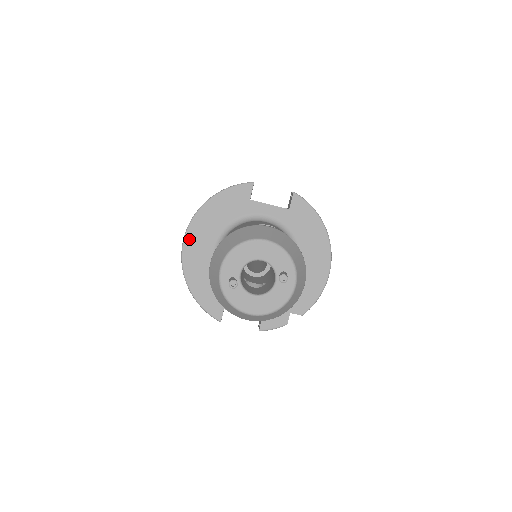
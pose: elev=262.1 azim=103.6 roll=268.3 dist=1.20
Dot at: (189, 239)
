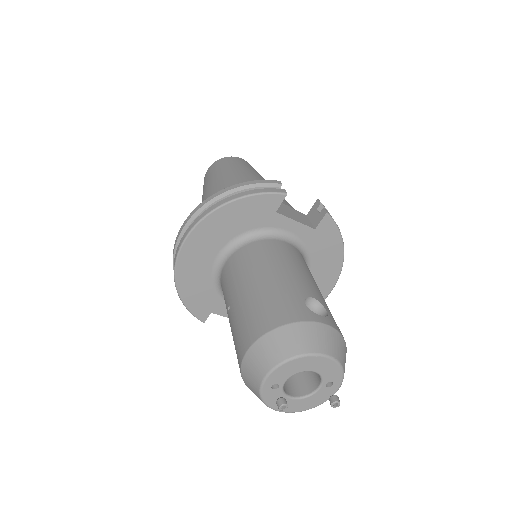
Dot at: (191, 242)
